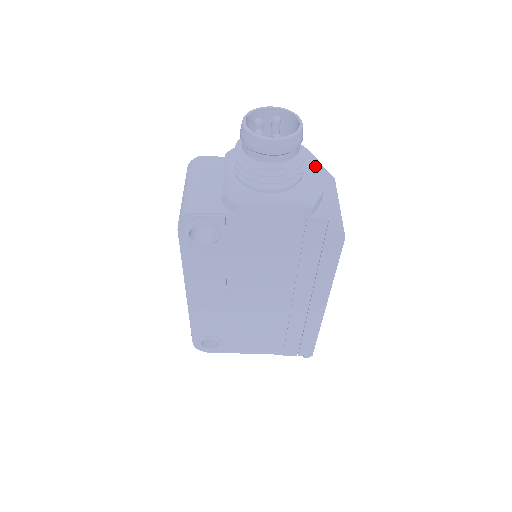
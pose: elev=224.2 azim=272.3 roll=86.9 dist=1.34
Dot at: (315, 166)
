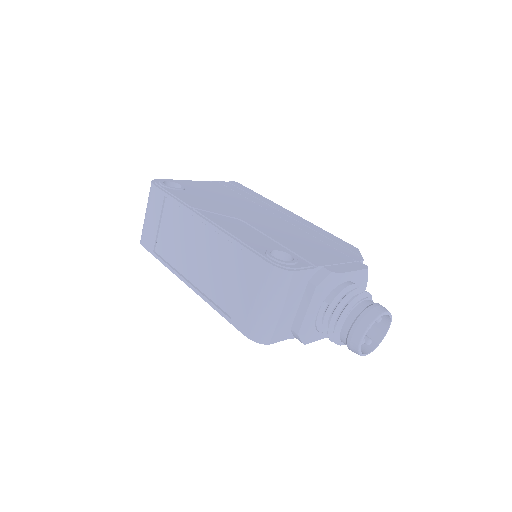
Dot at: occluded
